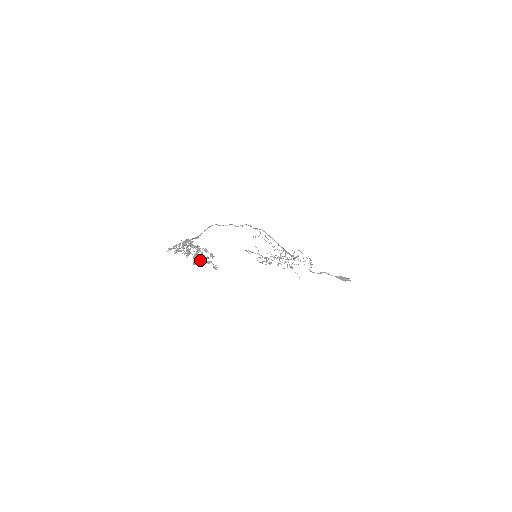
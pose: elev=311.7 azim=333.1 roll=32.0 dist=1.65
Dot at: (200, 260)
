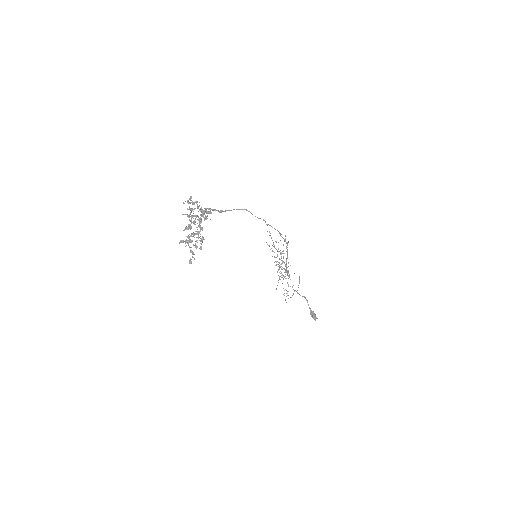
Dot at: occluded
